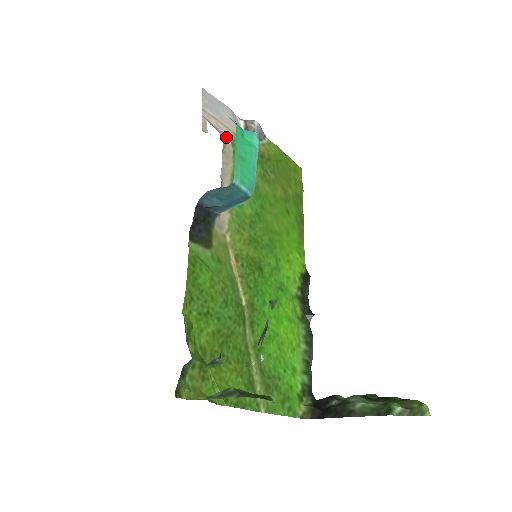
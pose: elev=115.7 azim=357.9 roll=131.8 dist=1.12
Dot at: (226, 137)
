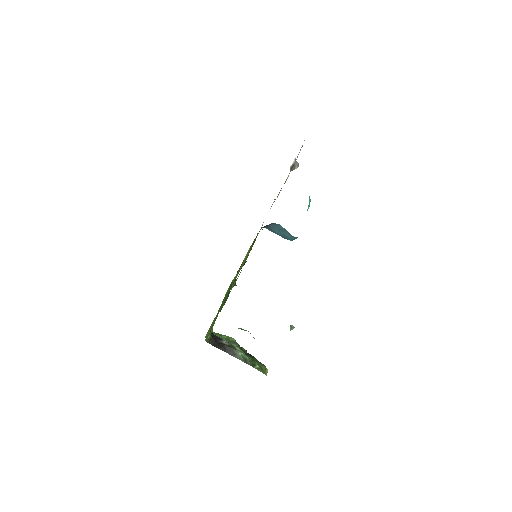
Dot at: occluded
